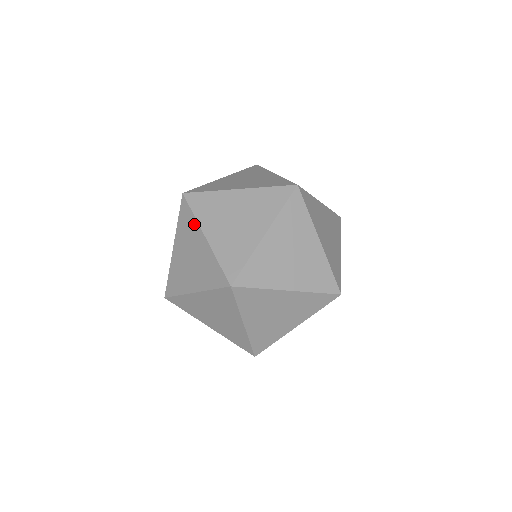
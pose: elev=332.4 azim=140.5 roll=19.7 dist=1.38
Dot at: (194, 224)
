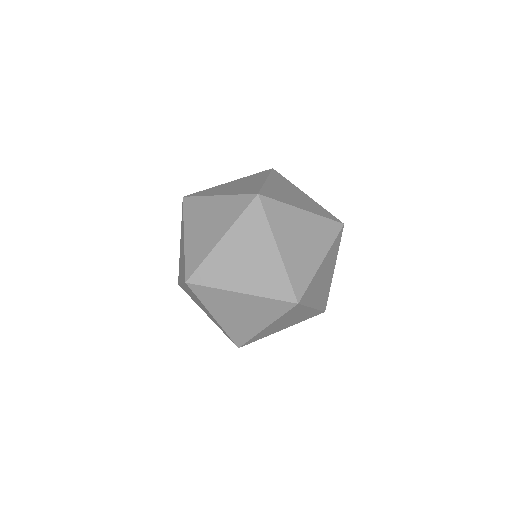
Dot at: (183, 287)
